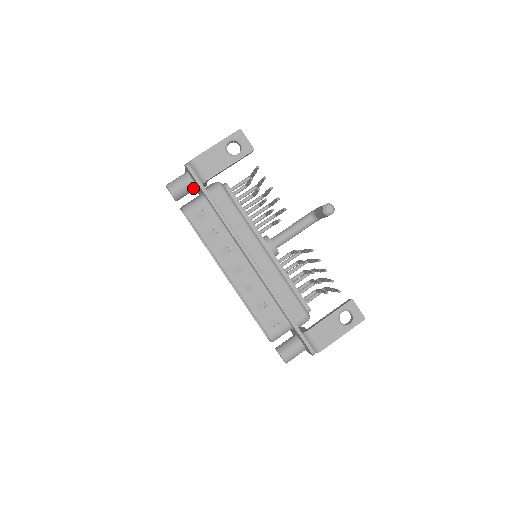
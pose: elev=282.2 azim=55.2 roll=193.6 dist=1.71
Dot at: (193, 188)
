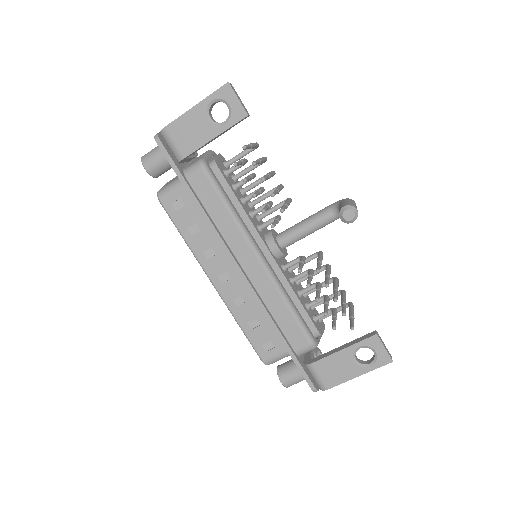
Dot at: occluded
